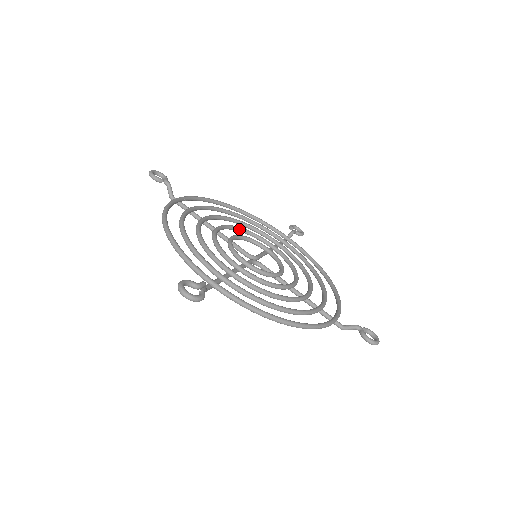
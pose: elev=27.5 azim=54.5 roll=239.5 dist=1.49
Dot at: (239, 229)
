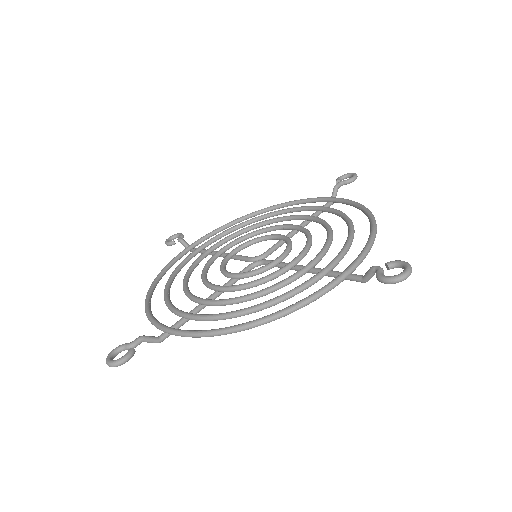
Dot at: (250, 235)
